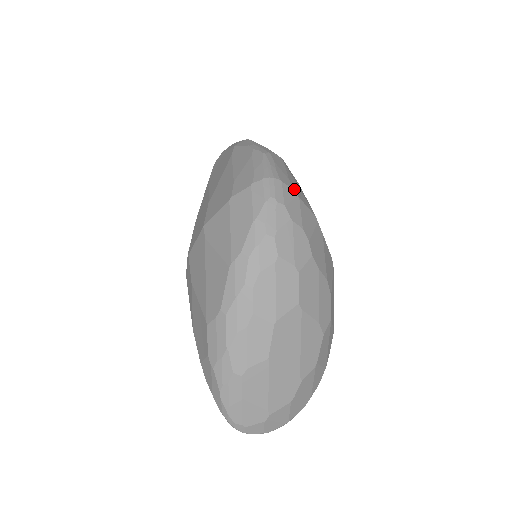
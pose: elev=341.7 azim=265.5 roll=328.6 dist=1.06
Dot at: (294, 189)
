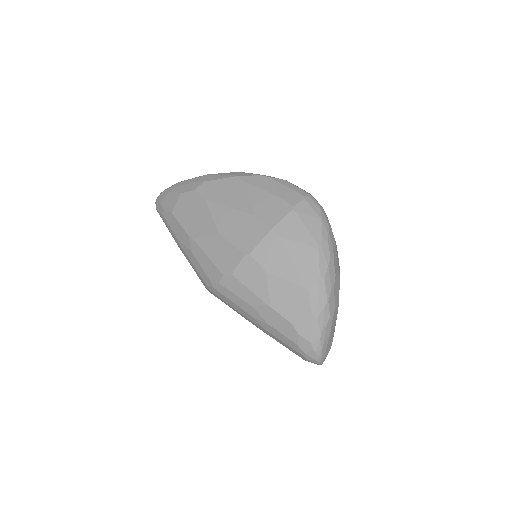
Dot at: occluded
